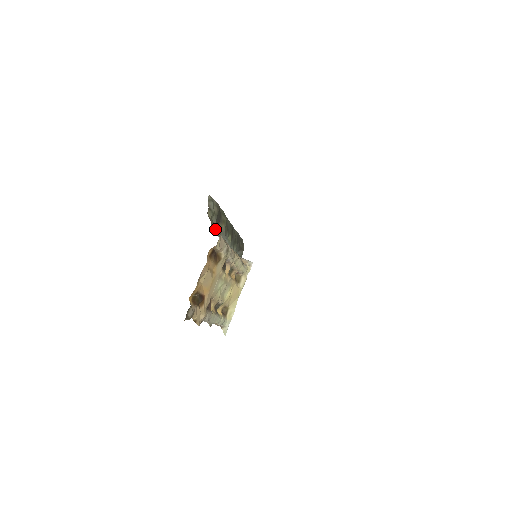
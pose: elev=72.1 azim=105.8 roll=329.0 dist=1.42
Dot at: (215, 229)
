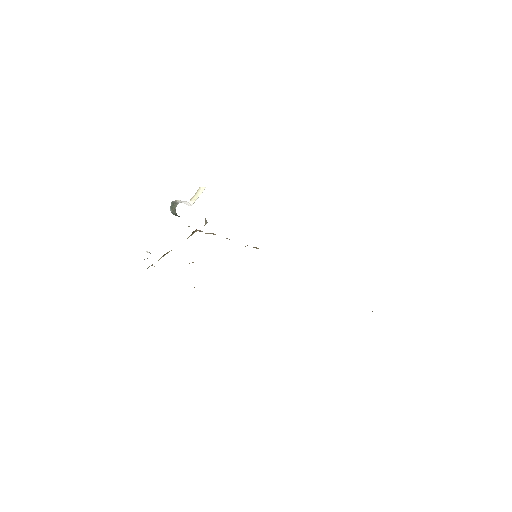
Dot at: occluded
